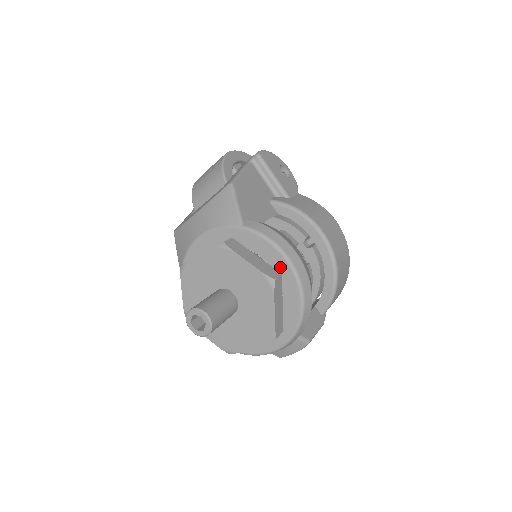
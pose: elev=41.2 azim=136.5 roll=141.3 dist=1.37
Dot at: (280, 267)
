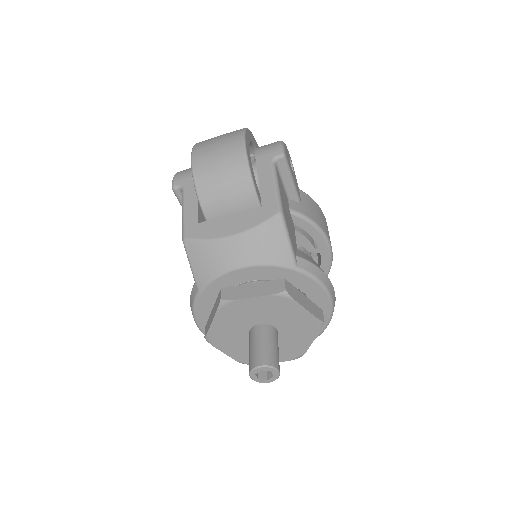
Dot at: (320, 303)
